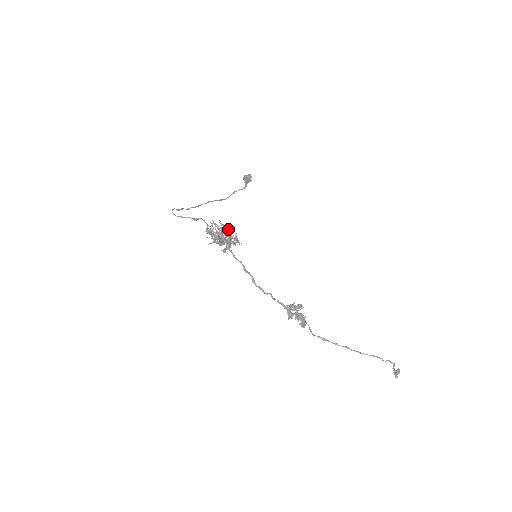
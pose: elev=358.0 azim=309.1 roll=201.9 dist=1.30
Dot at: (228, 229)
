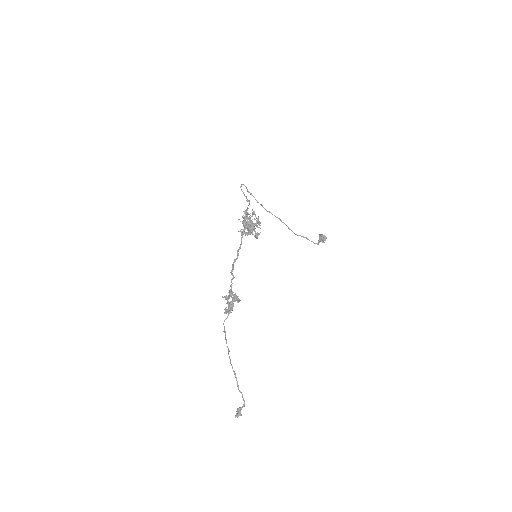
Dot at: (259, 225)
